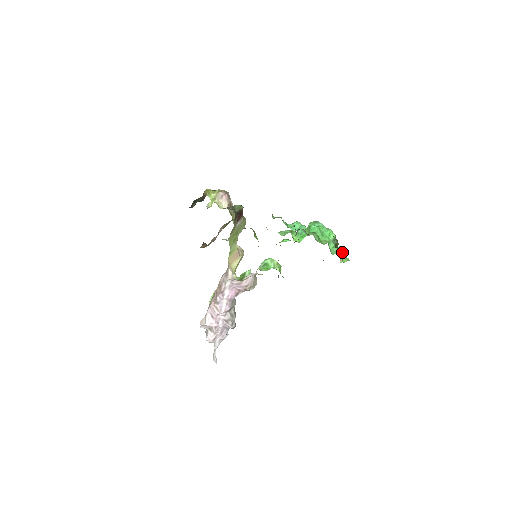
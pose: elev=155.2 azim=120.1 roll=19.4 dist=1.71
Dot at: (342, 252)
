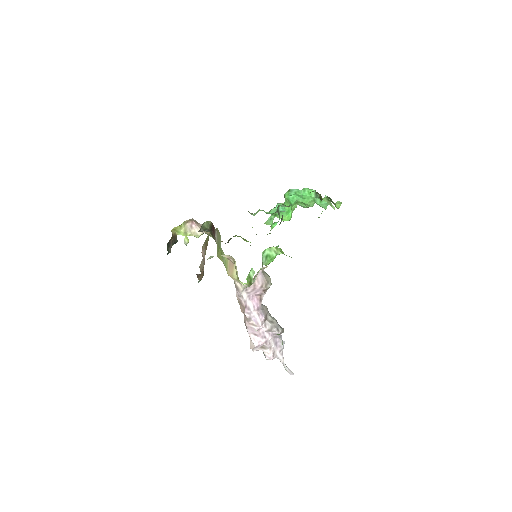
Dot at: (328, 199)
